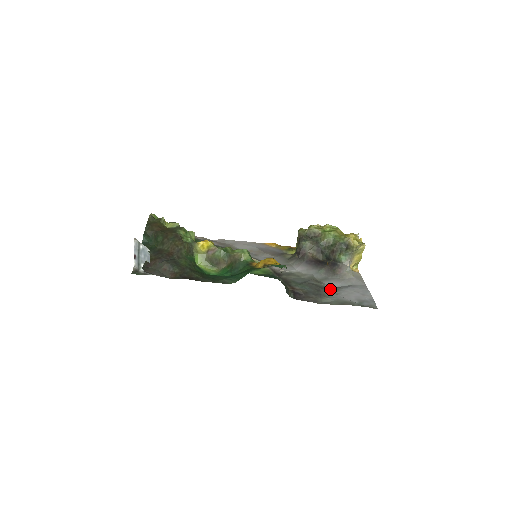
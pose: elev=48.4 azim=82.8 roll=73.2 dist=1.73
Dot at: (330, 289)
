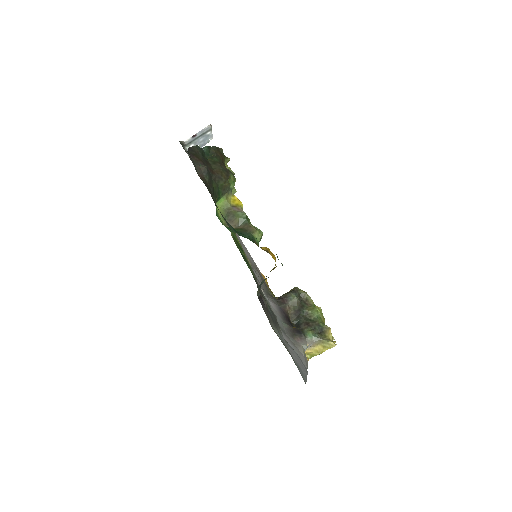
Dot at: occluded
